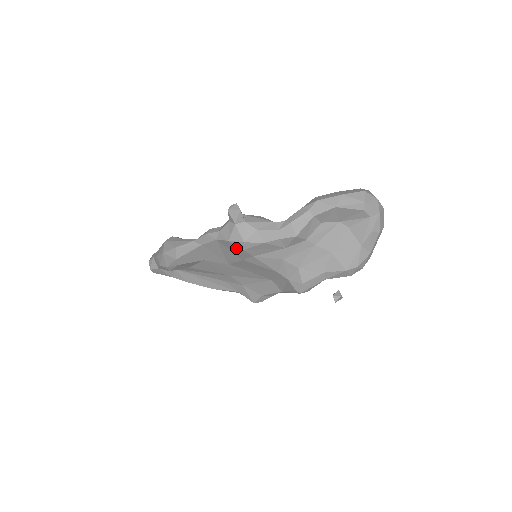
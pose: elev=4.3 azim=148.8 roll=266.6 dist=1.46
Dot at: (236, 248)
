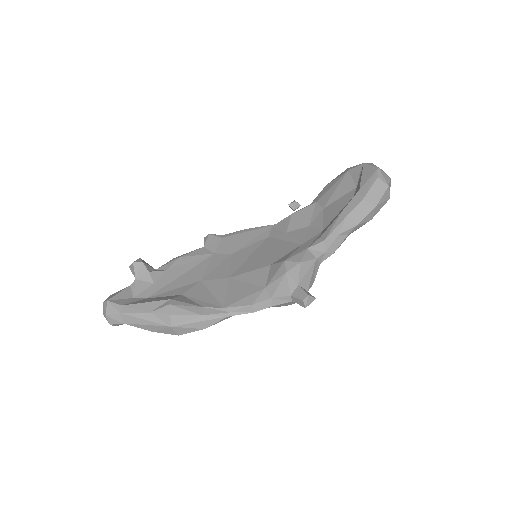
Dot at: occluded
